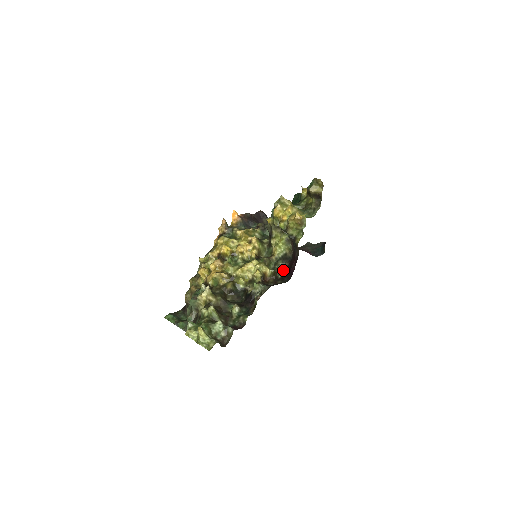
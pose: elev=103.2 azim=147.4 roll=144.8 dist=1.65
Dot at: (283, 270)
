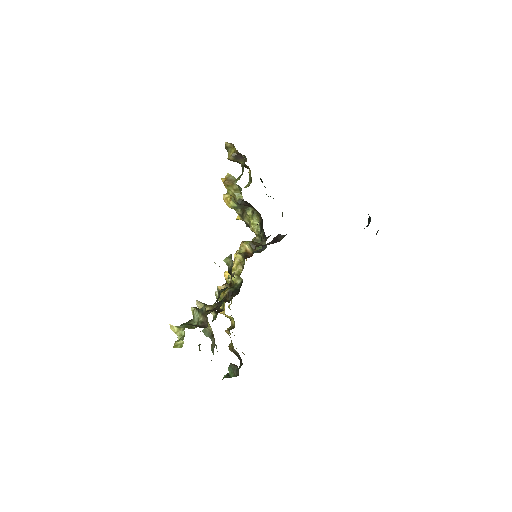
Dot at: (263, 236)
